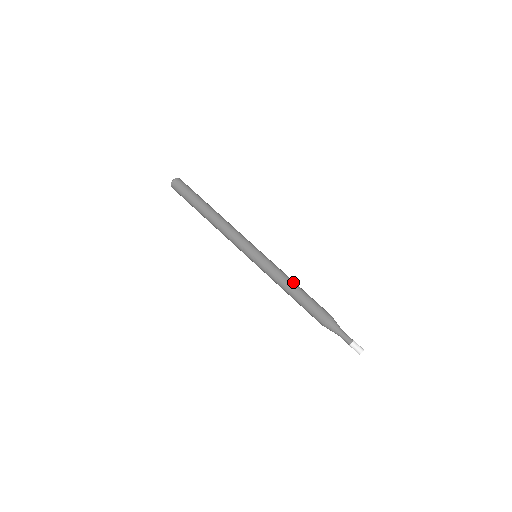
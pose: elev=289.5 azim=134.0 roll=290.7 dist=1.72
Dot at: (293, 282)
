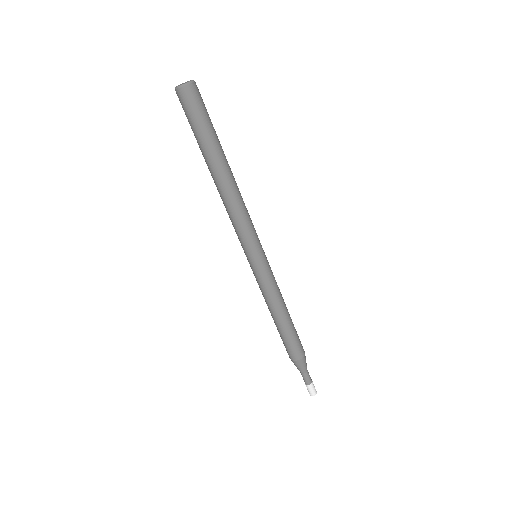
Dot at: (285, 304)
